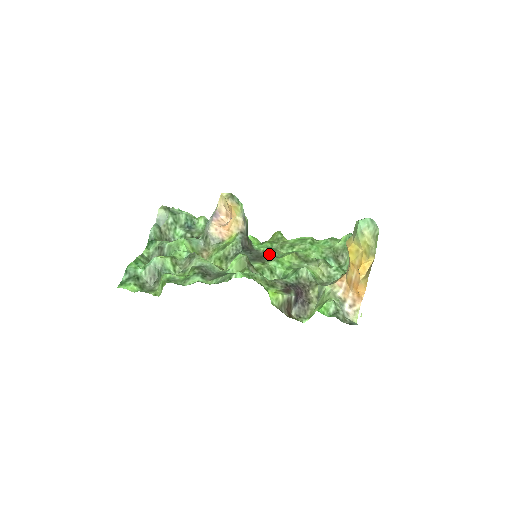
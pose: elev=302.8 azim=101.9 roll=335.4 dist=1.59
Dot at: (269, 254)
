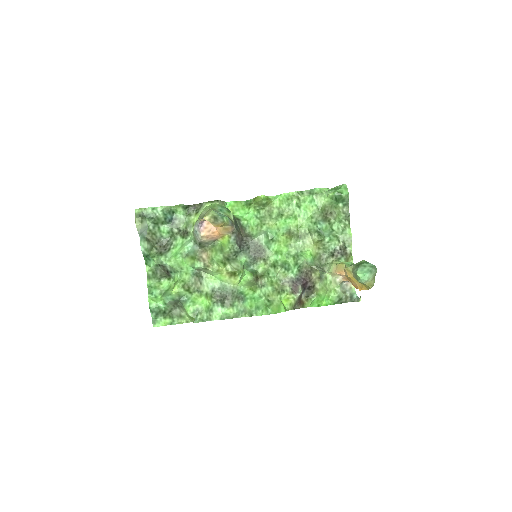
Dot at: (264, 241)
